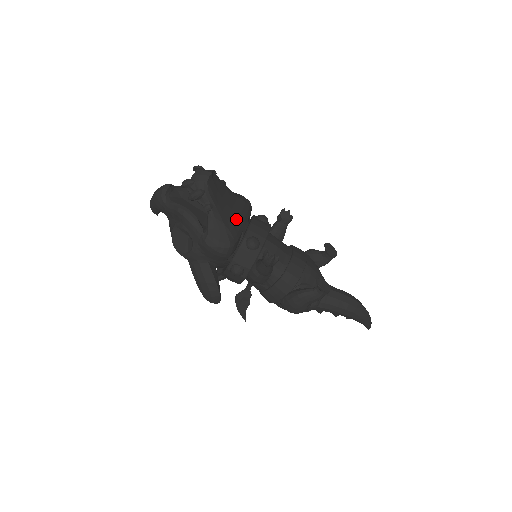
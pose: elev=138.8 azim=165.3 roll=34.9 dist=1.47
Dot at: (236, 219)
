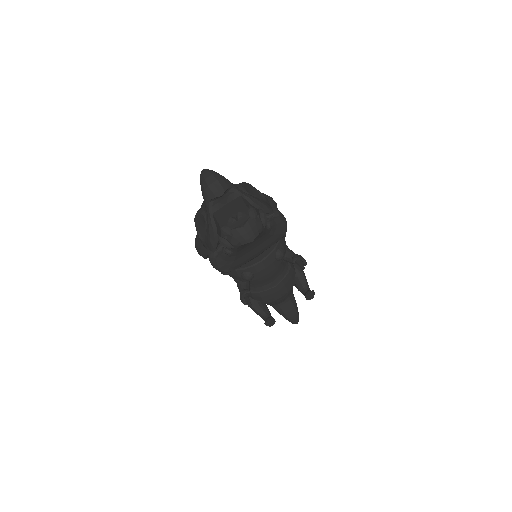
Dot at: (251, 256)
